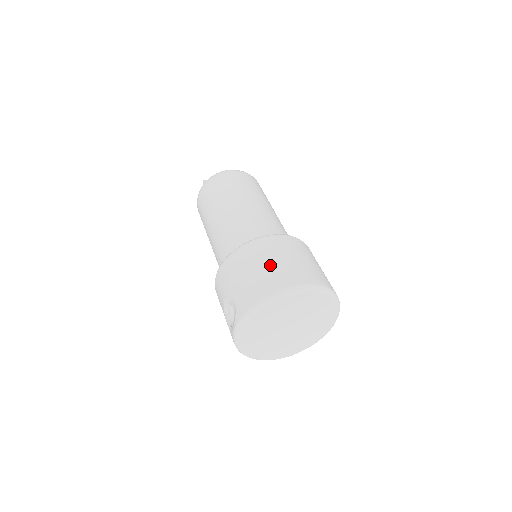
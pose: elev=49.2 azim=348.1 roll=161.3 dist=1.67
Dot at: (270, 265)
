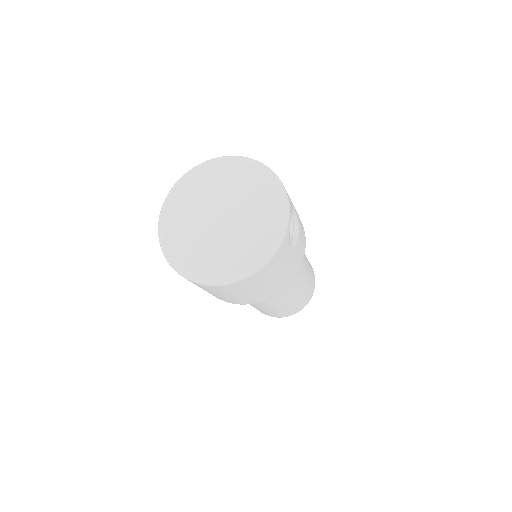
Dot at: occluded
